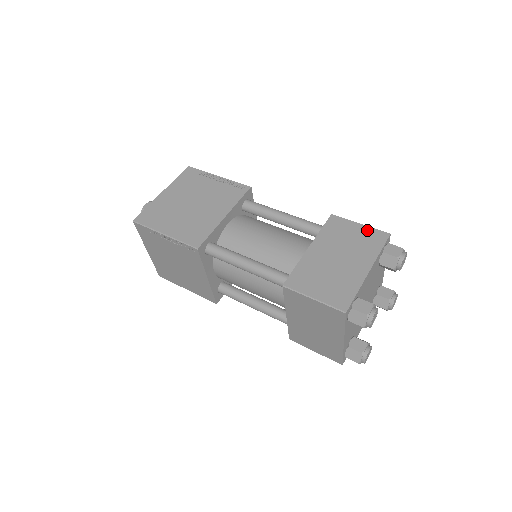
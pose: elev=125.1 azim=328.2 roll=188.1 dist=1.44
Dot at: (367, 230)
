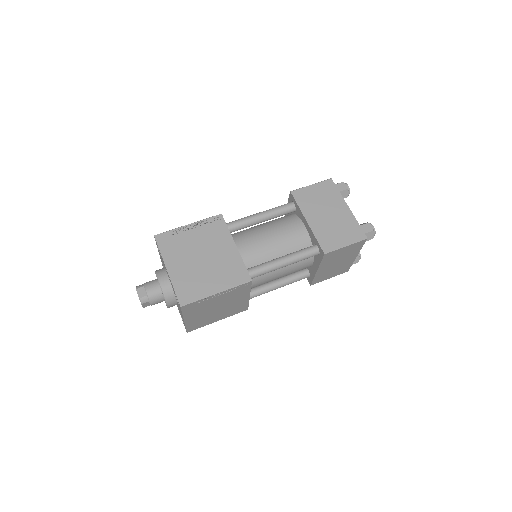
Dot at: (319, 186)
